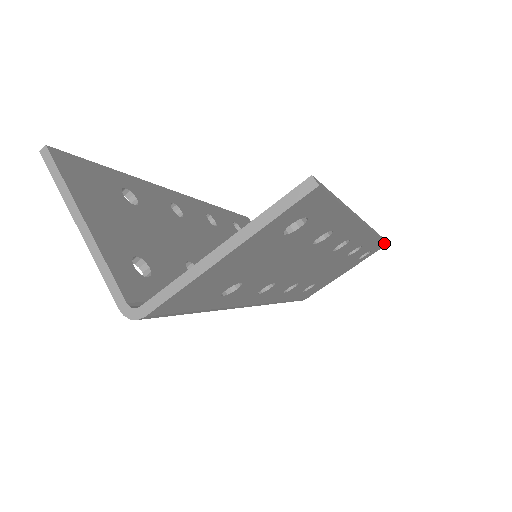
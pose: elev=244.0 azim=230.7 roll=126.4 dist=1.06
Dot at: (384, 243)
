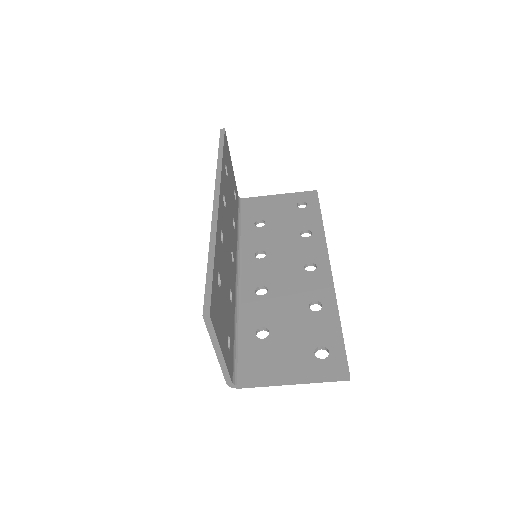
Dot at: occluded
